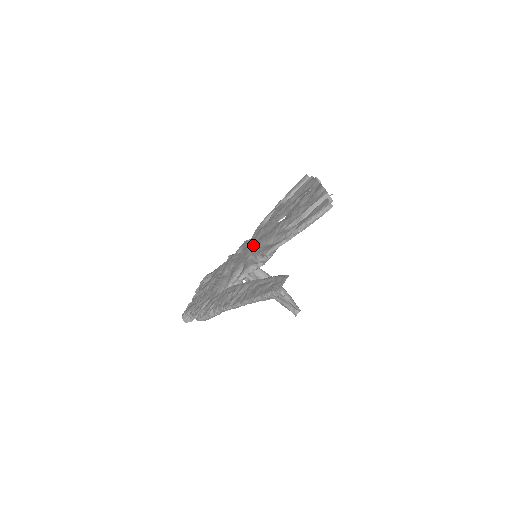
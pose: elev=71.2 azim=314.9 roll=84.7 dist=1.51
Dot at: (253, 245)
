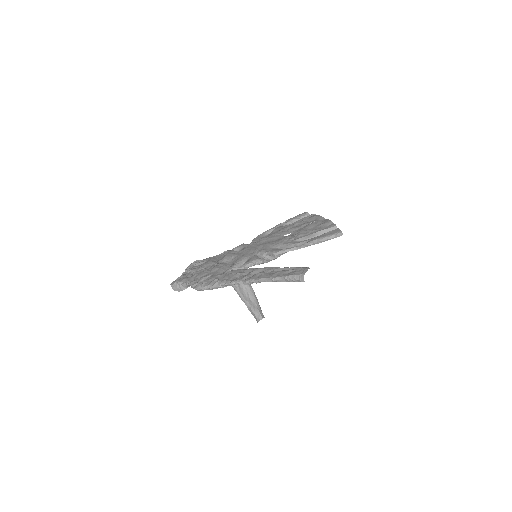
Dot at: (257, 246)
